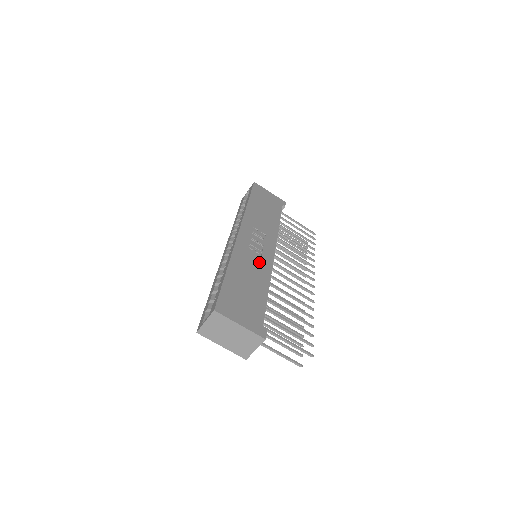
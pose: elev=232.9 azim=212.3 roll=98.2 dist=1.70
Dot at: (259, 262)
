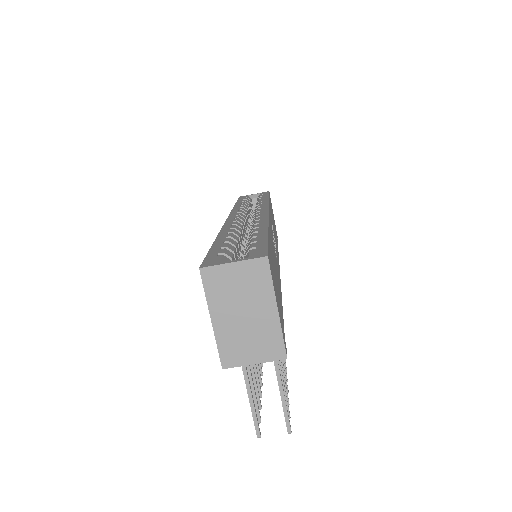
Dot at: occluded
